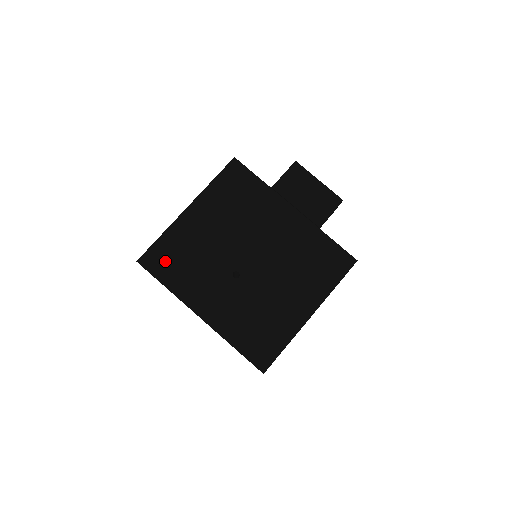
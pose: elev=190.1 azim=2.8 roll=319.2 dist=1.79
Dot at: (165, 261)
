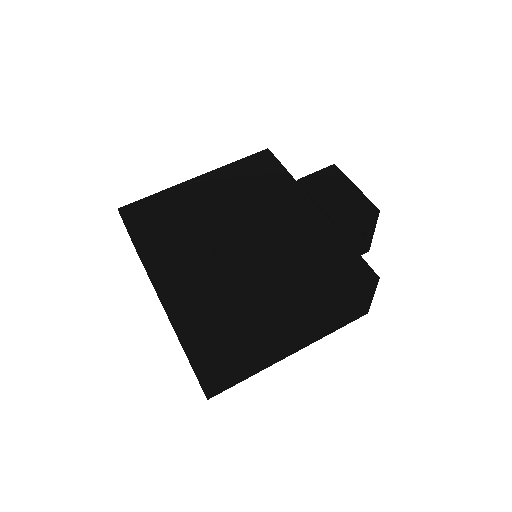
Dot at: (147, 216)
